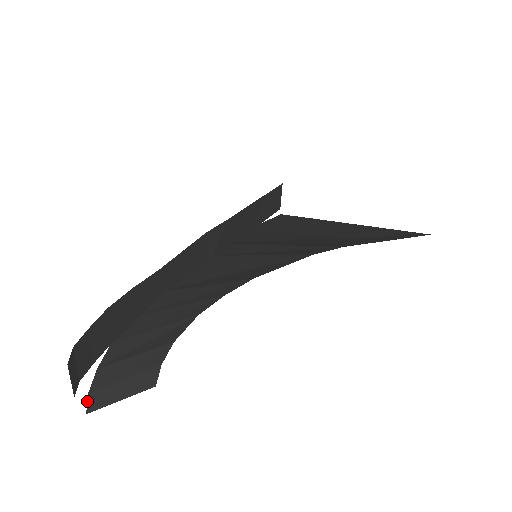
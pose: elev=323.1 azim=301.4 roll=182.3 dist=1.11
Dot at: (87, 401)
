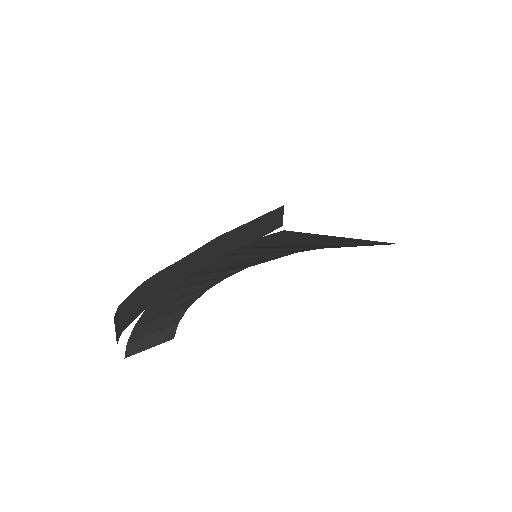
Dot at: (126, 349)
